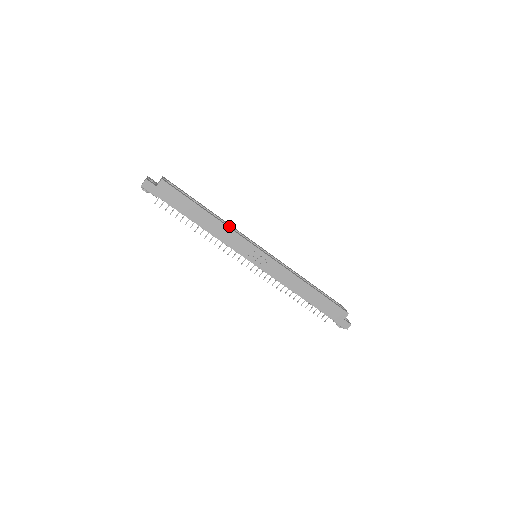
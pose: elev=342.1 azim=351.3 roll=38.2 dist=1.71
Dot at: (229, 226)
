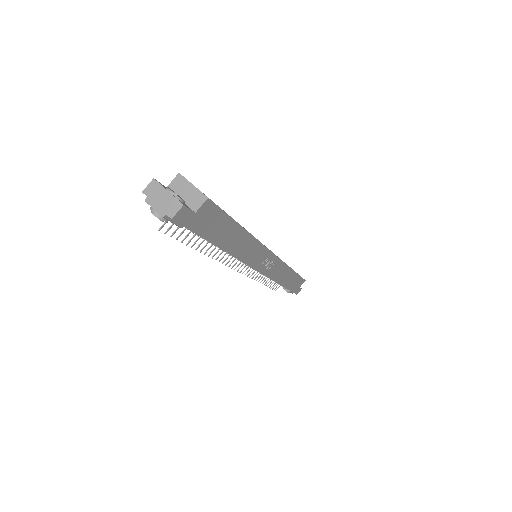
Dot at: occluded
